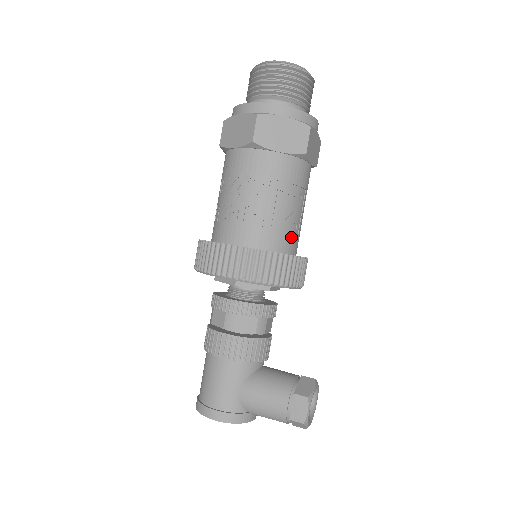
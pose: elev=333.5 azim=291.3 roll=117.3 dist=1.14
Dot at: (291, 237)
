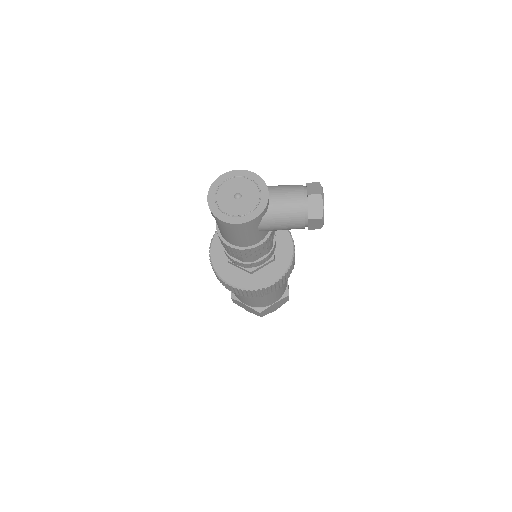
Dot at: occluded
